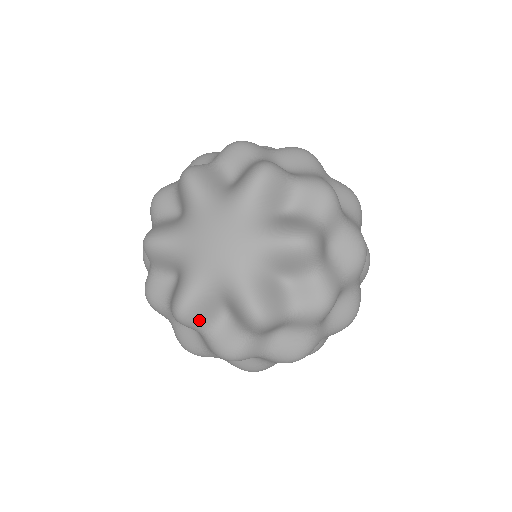
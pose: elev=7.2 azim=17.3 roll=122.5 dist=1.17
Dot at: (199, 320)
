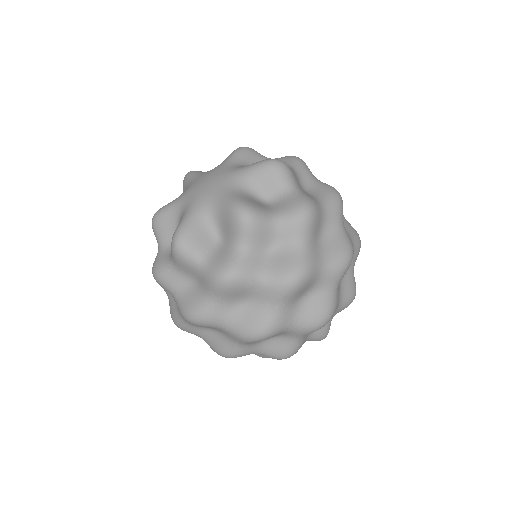
Dot at: (160, 231)
